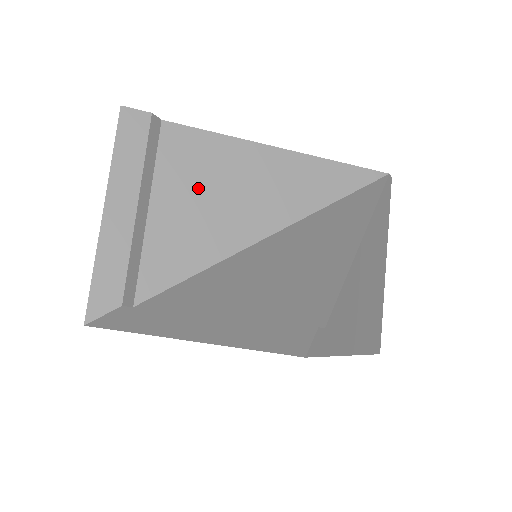
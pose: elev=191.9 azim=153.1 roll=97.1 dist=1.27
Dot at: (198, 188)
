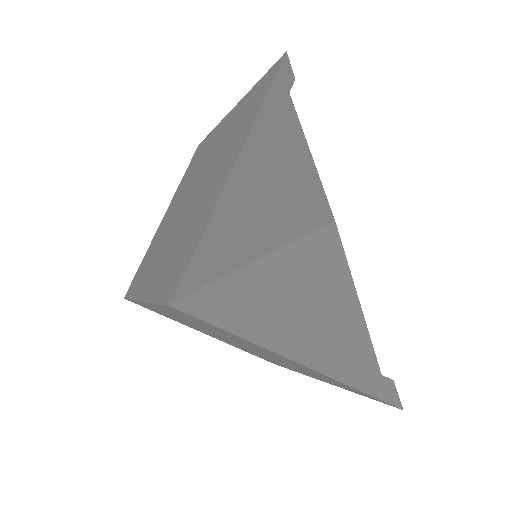
Dot at: (275, 177)
